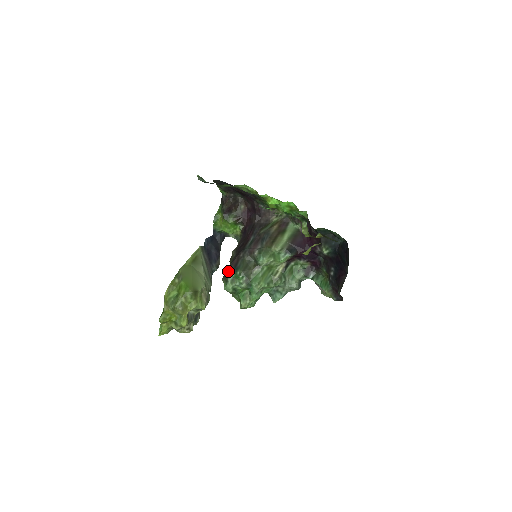
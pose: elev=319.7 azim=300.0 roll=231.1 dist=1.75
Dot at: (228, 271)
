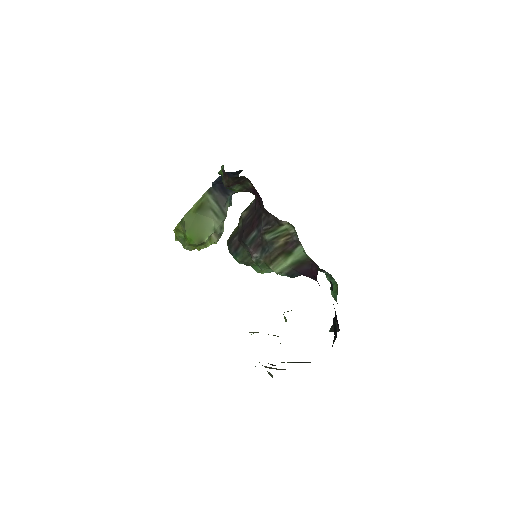
Dot at: (229, 249)
